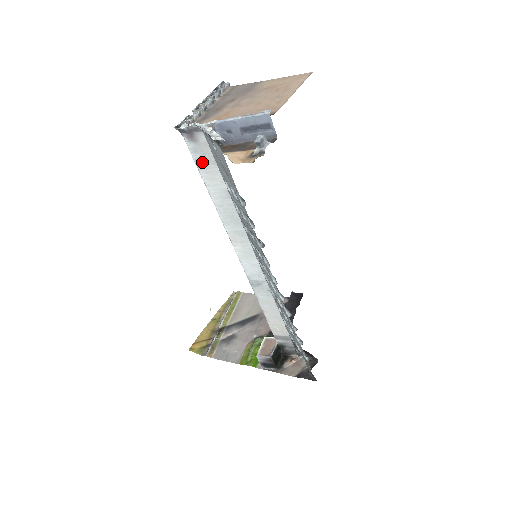
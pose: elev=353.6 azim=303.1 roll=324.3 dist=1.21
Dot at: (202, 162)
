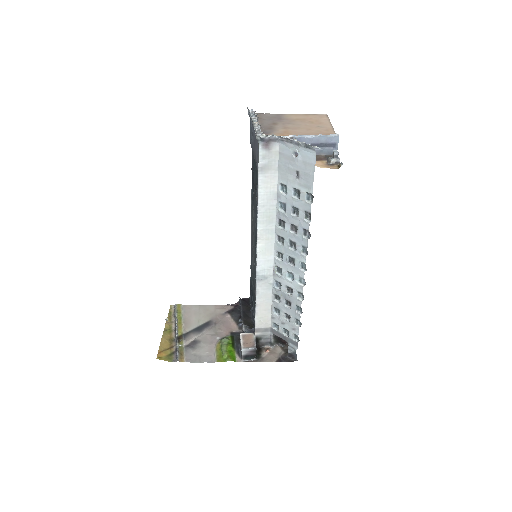
Dot at: (265, 167)
